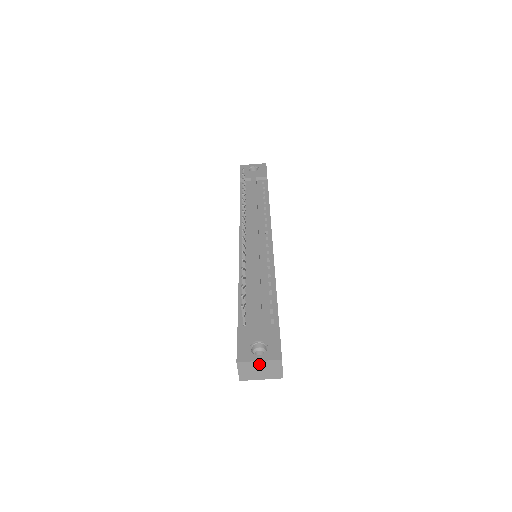
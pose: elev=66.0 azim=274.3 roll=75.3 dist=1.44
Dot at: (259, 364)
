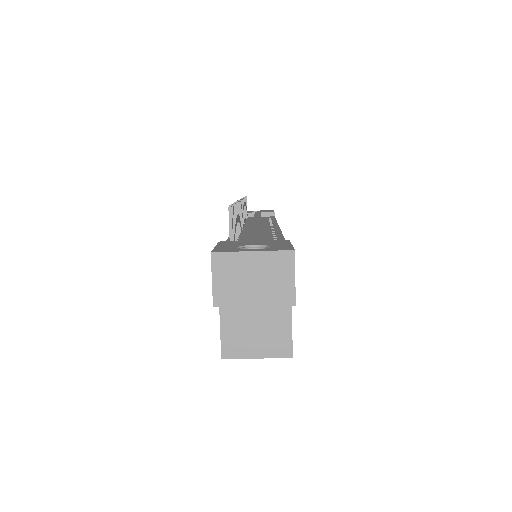
Dot at: (252, 260)
